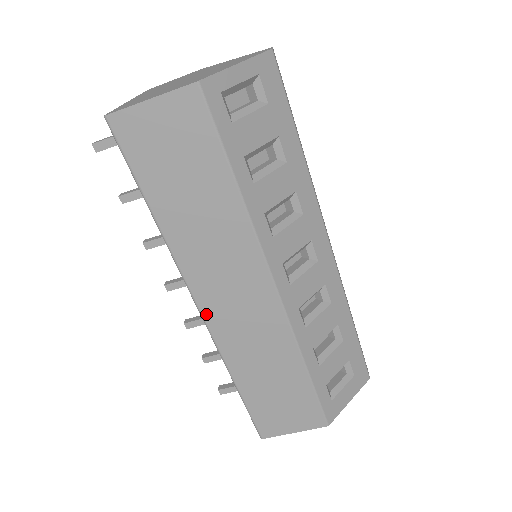
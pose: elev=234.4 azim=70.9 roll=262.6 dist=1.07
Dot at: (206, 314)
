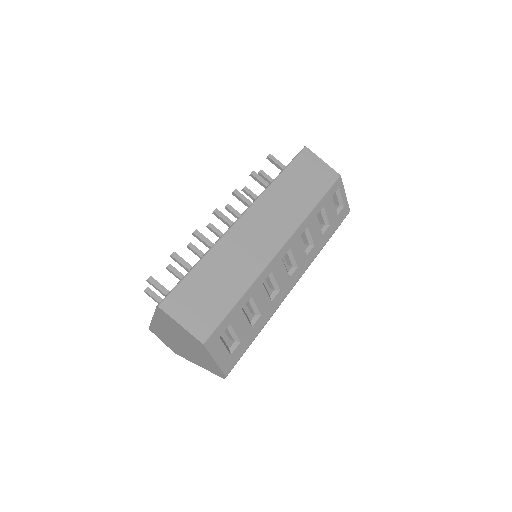
Dot at: (241, 221)
